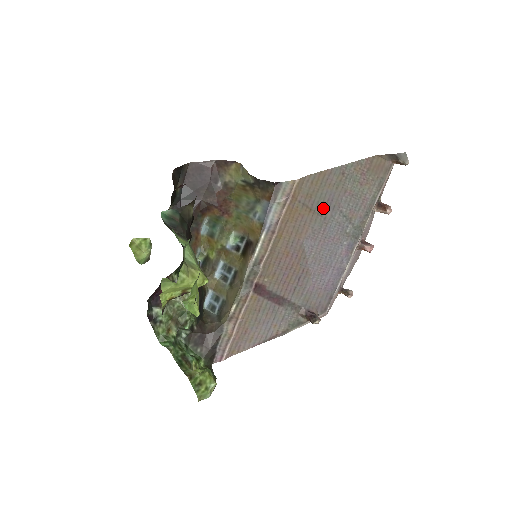
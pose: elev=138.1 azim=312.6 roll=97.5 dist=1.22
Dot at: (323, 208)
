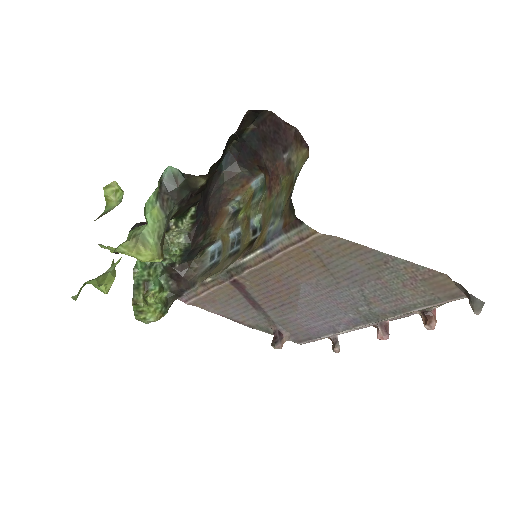
Dot at: (341, 274)
